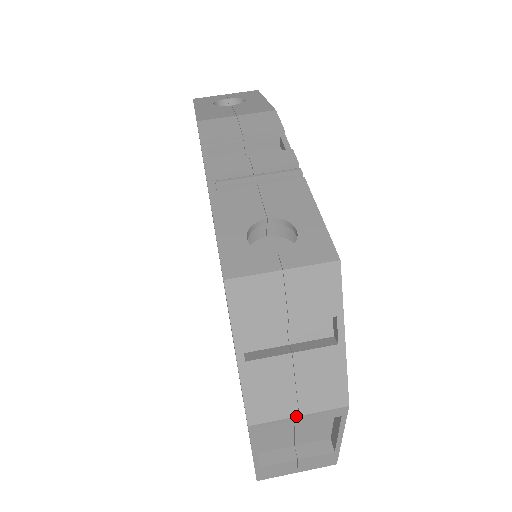
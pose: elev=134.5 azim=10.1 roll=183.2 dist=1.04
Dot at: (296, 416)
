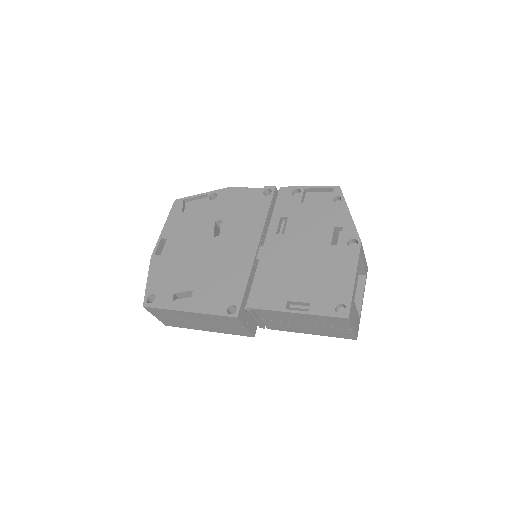
Dot at: occluded
